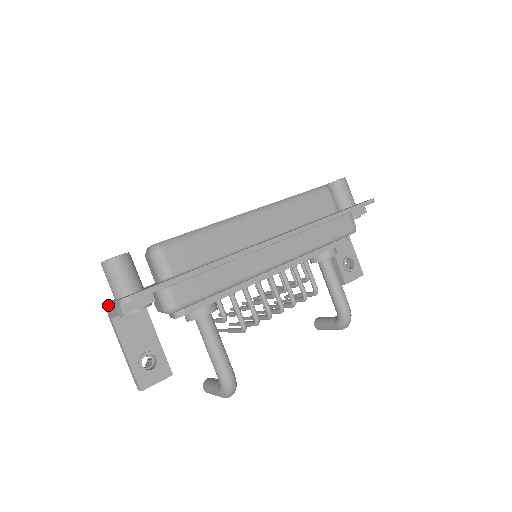
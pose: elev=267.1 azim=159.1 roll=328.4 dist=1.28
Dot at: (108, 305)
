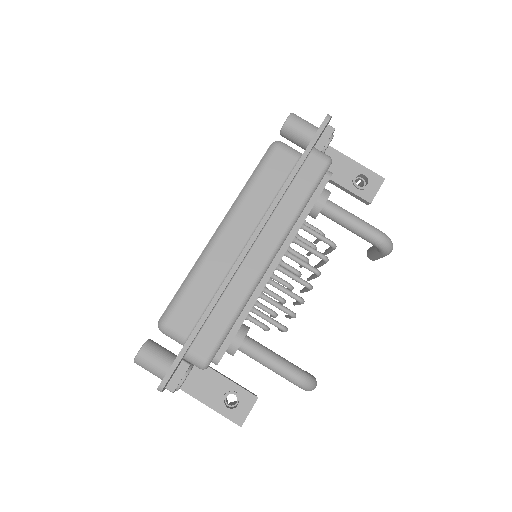
Dot at: occluded
